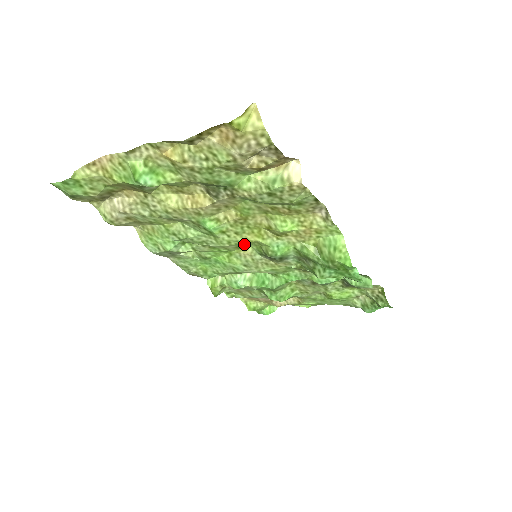
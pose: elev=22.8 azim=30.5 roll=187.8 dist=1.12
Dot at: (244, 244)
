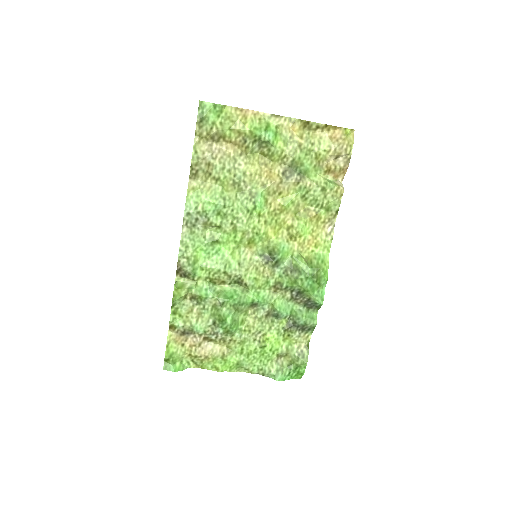
Dot at: (259, 238)
